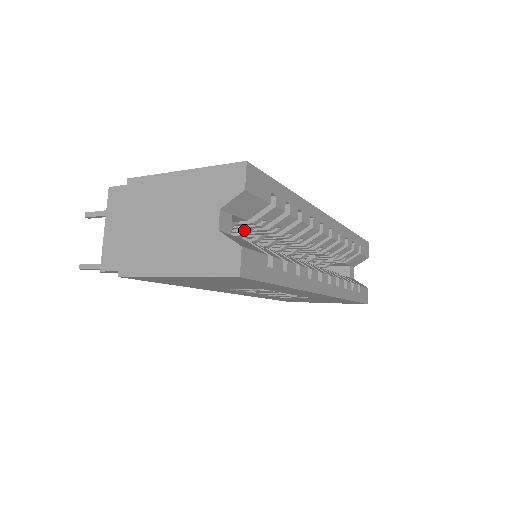
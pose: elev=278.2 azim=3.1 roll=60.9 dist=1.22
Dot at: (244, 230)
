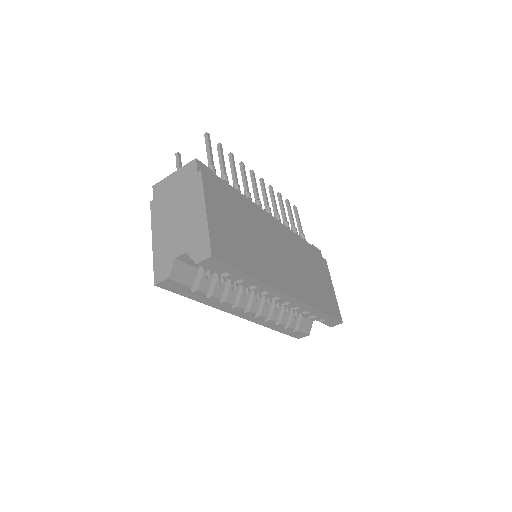
Dot at: occluded
